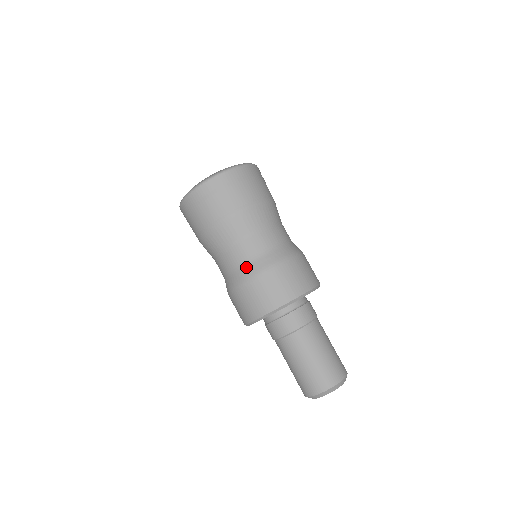
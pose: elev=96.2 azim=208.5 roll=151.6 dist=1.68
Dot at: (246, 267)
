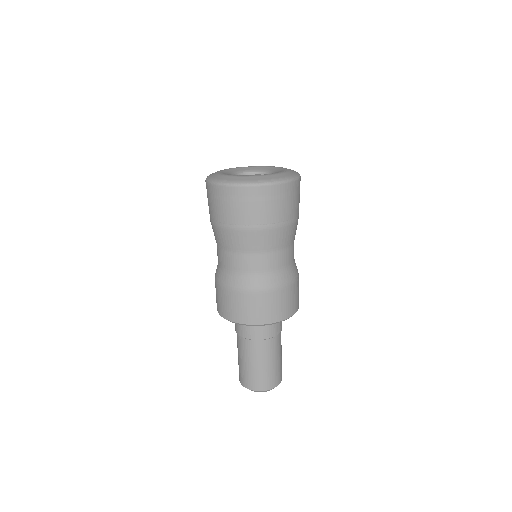
Dot at: (269, 277)
